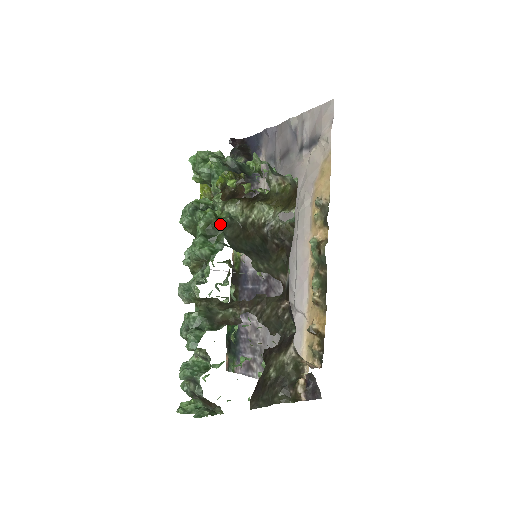
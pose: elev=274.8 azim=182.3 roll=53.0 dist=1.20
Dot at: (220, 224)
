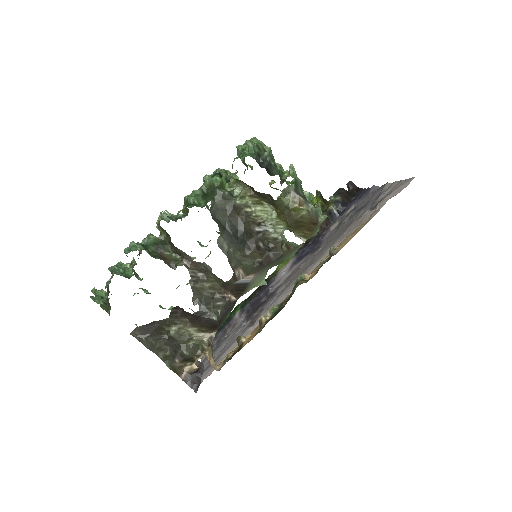
Dot at: (217, 190)
